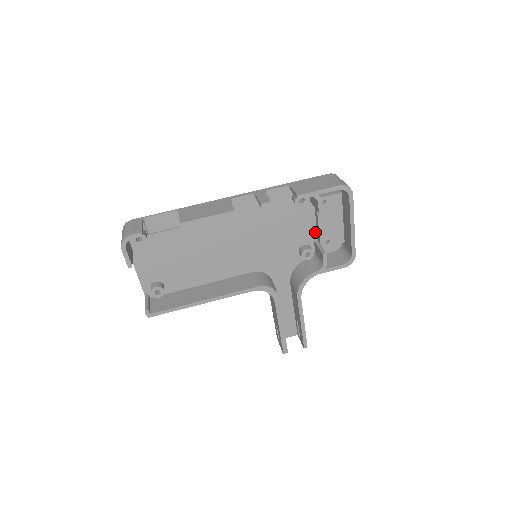
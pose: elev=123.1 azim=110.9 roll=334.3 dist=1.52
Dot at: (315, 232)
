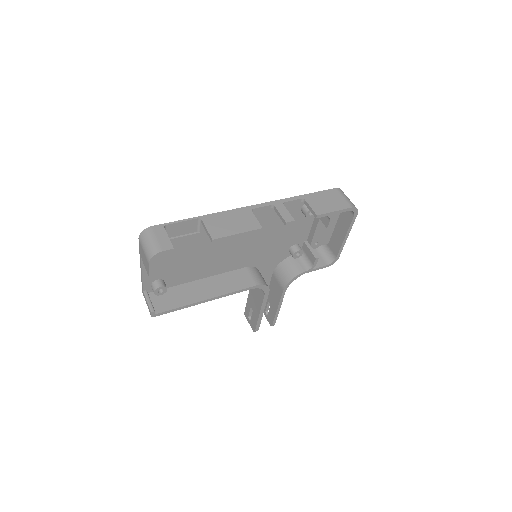
Dot at: (307, 234)
